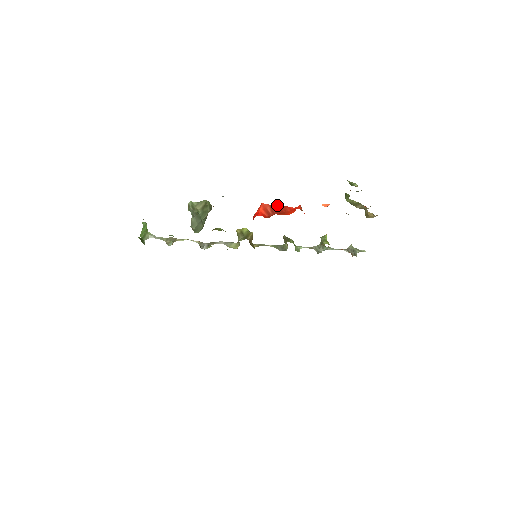
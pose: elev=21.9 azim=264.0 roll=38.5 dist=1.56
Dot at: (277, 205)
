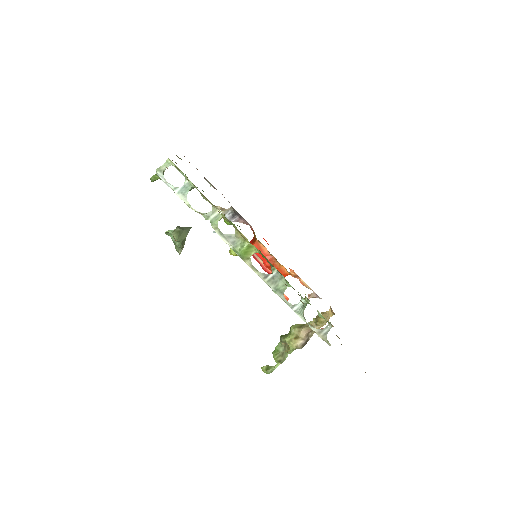
Dot at: occluded
